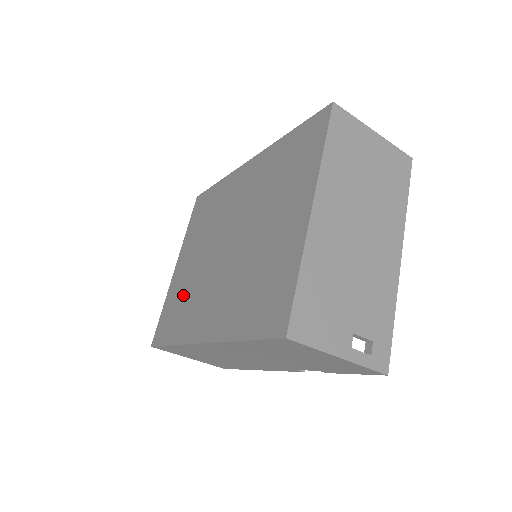
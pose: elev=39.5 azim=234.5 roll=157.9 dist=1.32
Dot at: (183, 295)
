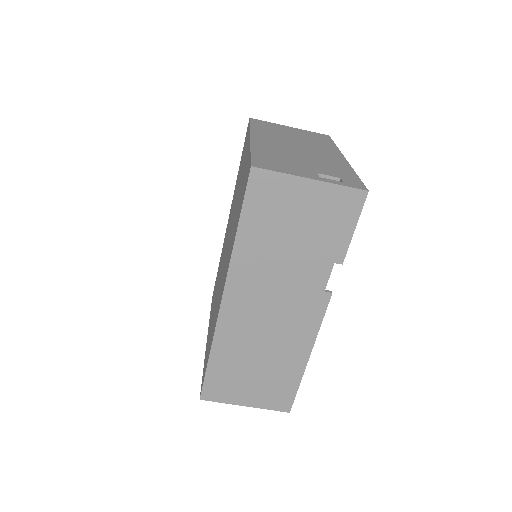
Dot at: (211, 327)
